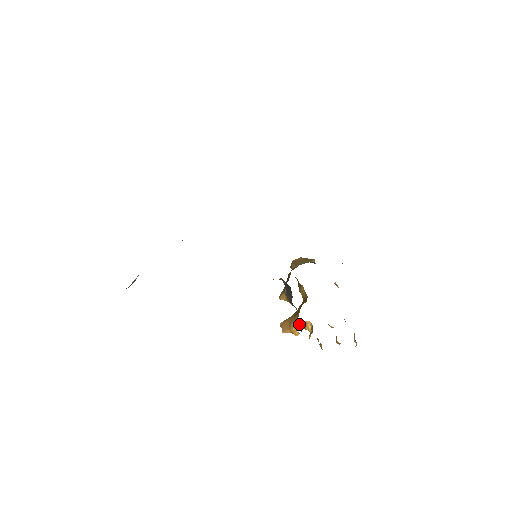
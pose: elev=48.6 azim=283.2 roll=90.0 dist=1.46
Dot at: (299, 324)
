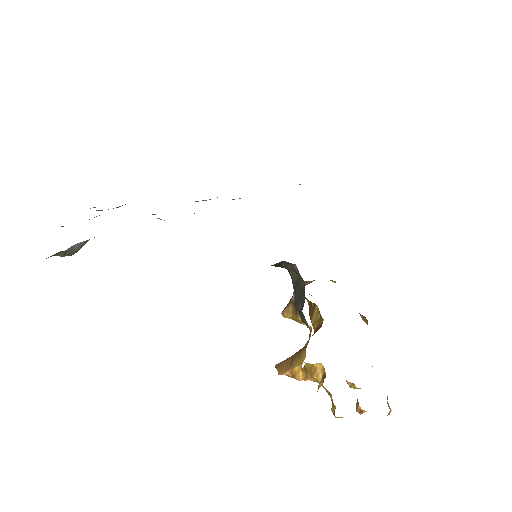
Dot at: occluded
